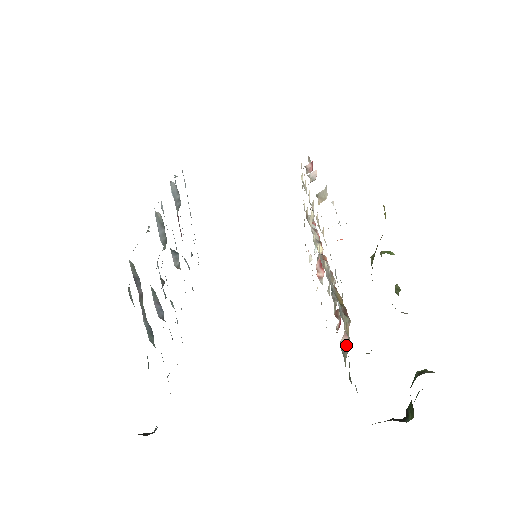
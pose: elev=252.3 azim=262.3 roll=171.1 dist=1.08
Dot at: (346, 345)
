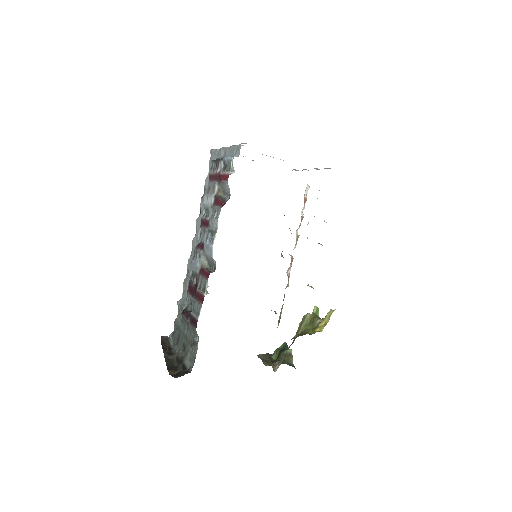
Dot at: occluded
